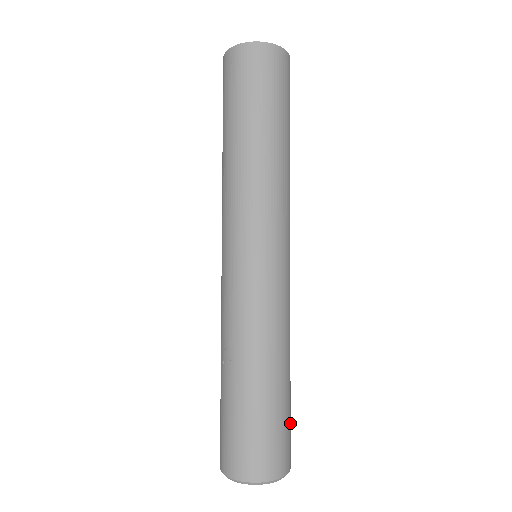
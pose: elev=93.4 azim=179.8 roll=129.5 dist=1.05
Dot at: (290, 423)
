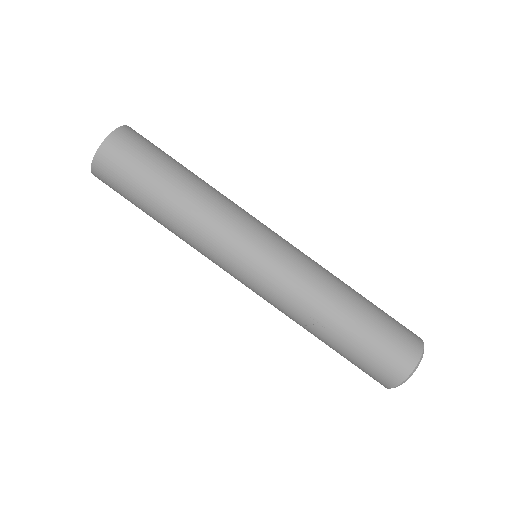
Dot at: (390, 316)
